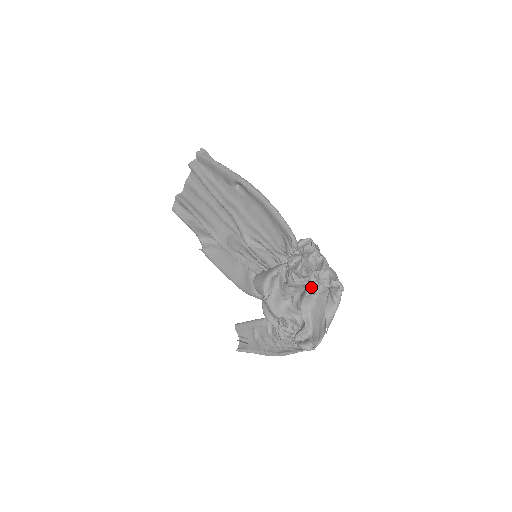
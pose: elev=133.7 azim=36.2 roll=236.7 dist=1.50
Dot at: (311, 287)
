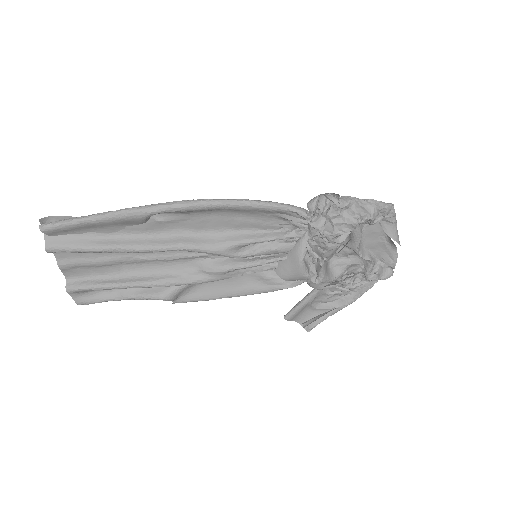
Dot at: (359, 233)
